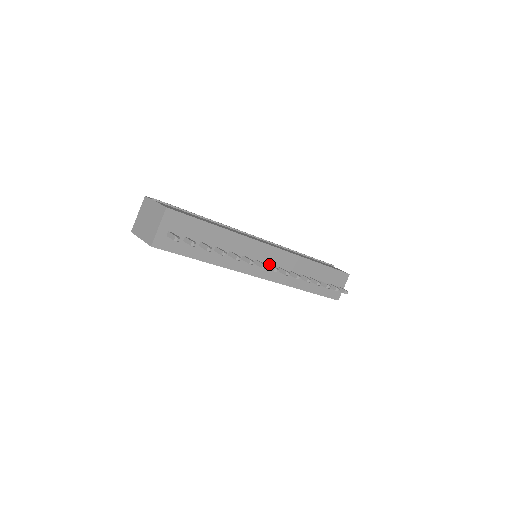
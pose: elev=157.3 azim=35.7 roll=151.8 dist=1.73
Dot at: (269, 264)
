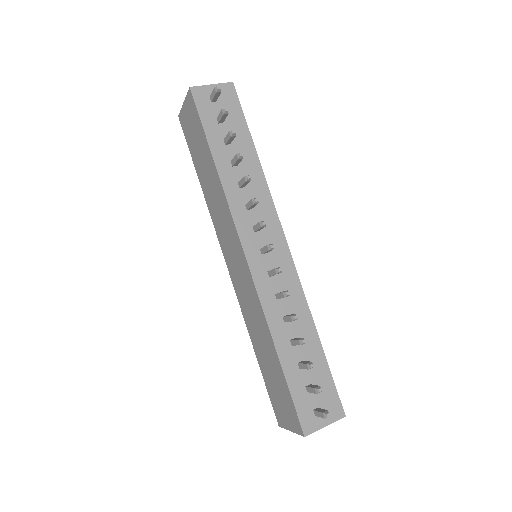
Dot at: occluded
